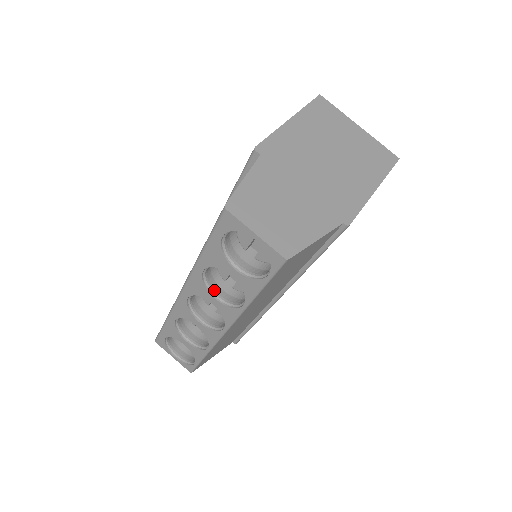
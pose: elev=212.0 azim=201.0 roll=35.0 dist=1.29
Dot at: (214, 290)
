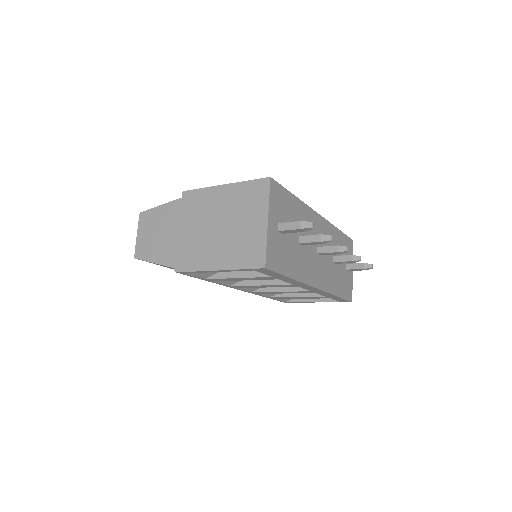
Dot at: occluded
